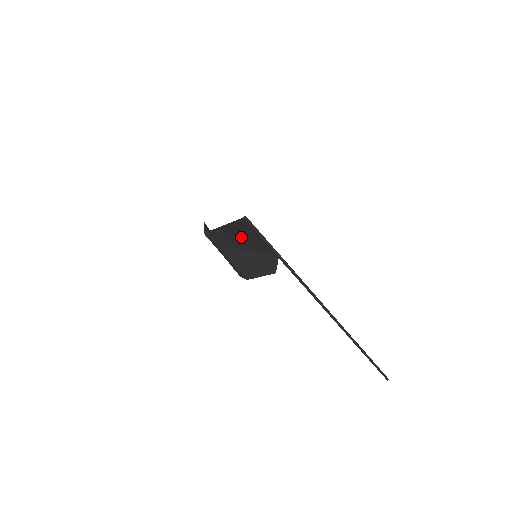
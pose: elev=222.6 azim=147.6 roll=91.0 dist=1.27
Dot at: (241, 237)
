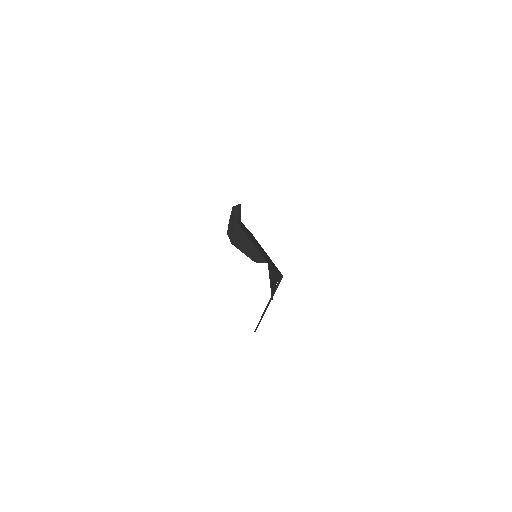
Dot at: (259, 246)
